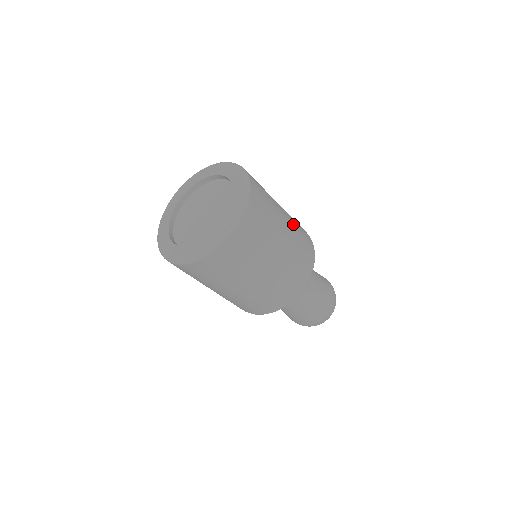
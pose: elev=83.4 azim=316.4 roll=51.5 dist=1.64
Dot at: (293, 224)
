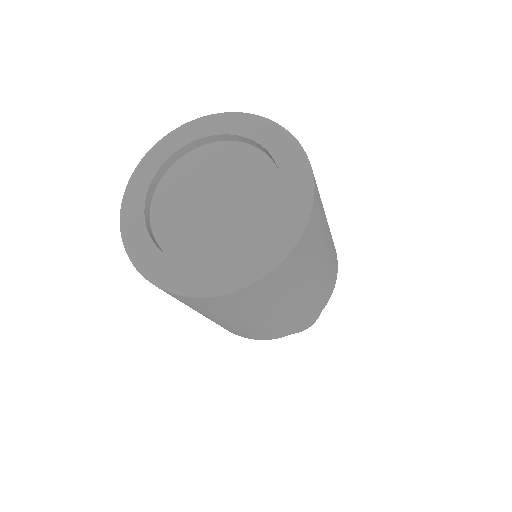
Dot at: occluded
